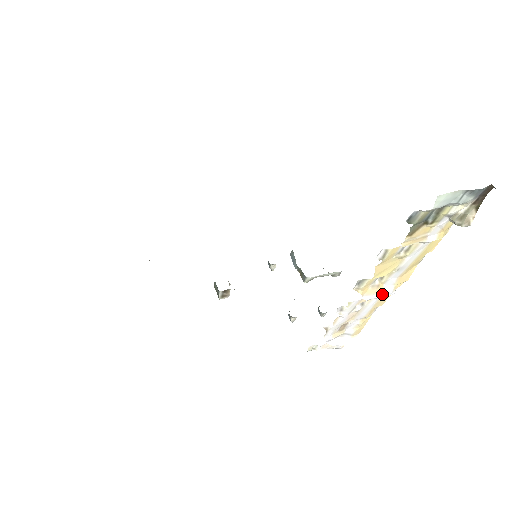
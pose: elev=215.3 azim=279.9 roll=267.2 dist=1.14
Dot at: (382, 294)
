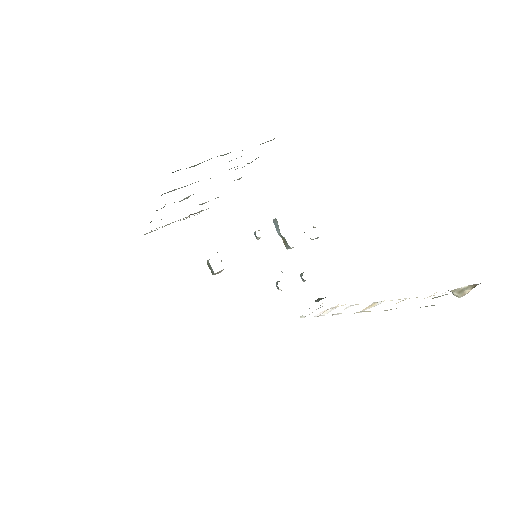
Dot at: (373, 306)
